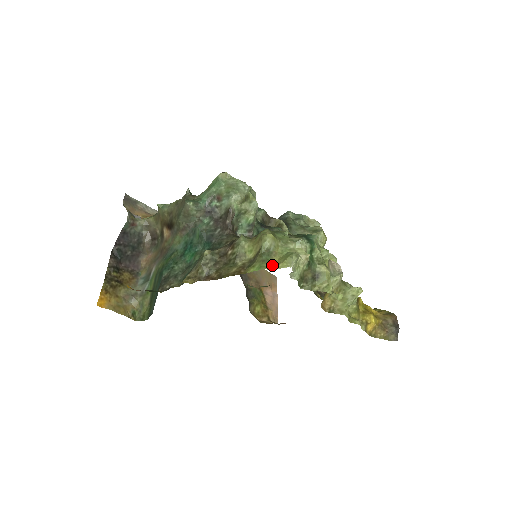
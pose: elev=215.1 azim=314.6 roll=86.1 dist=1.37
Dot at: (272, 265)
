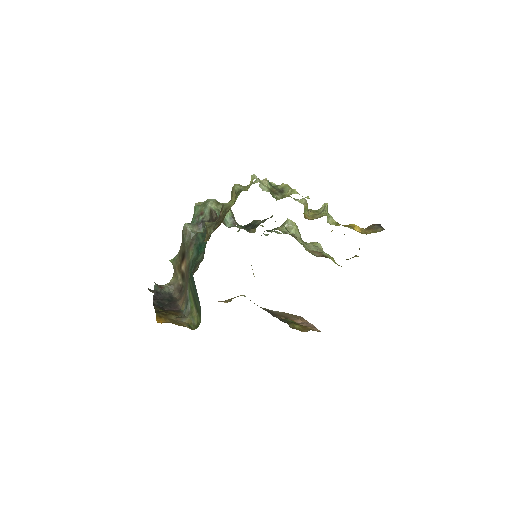
Dot at: occluded
